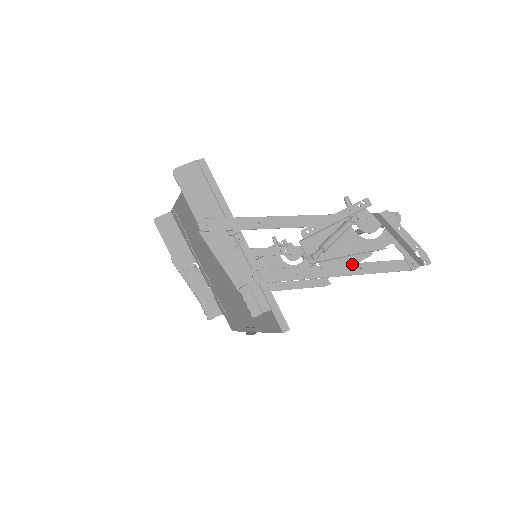
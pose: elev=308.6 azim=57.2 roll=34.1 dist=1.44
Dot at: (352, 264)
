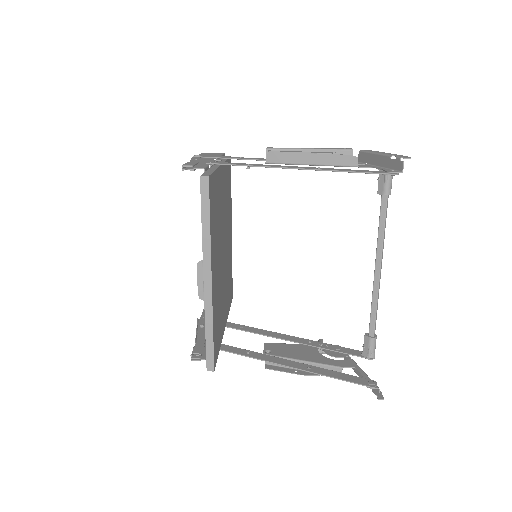
Dot at: (311, 167)
